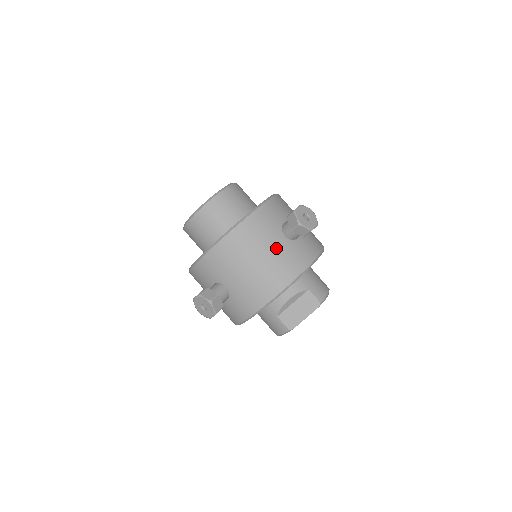
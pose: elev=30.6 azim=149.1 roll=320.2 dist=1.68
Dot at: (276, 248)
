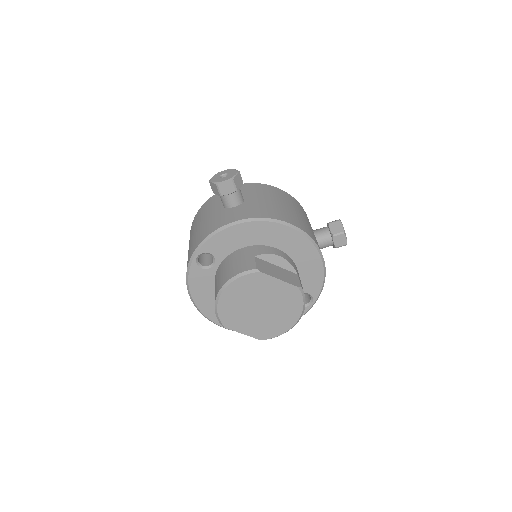
Dot at: (306, 221)
